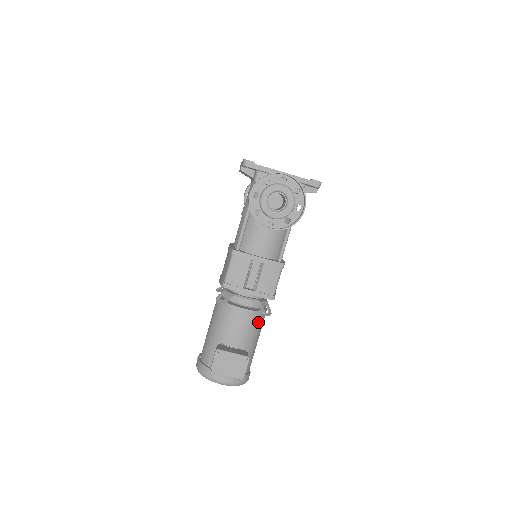
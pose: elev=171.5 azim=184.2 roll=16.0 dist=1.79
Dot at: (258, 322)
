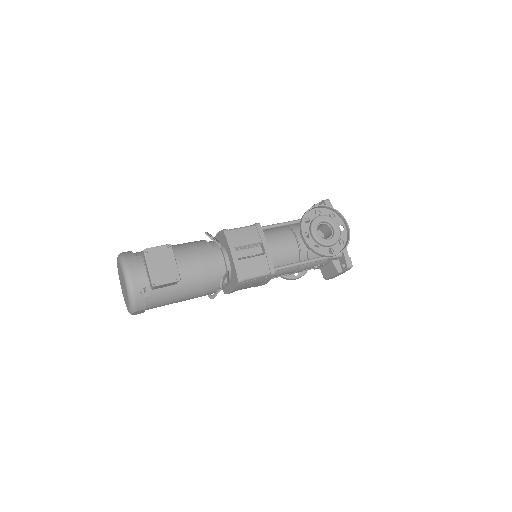
Dot at: (207, 283)
